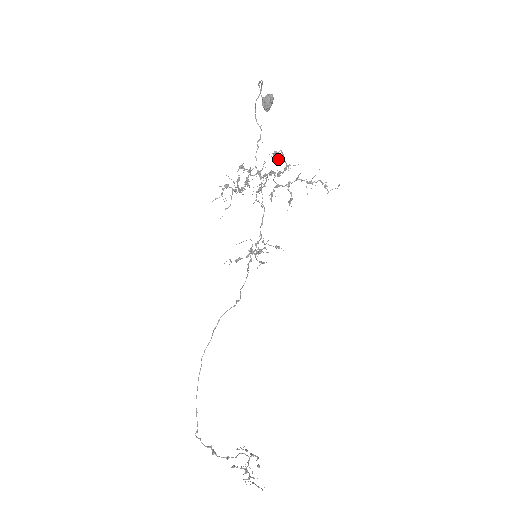
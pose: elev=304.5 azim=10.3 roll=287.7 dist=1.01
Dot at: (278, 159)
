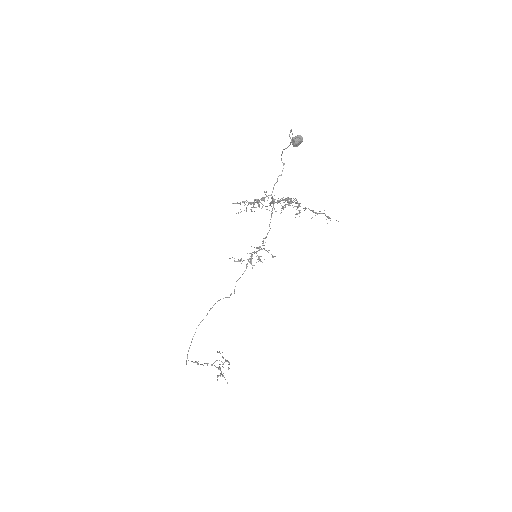
Dot at: (290, 200)
